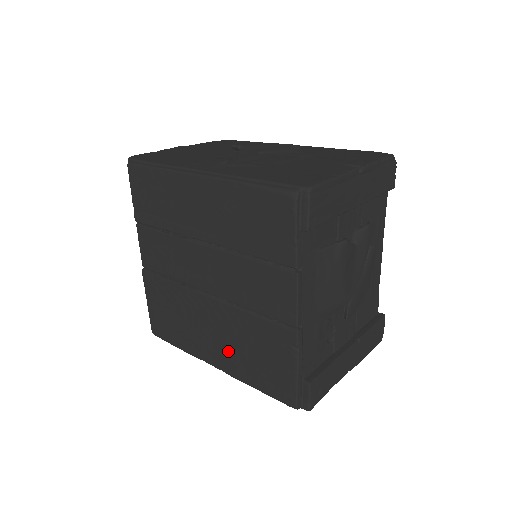
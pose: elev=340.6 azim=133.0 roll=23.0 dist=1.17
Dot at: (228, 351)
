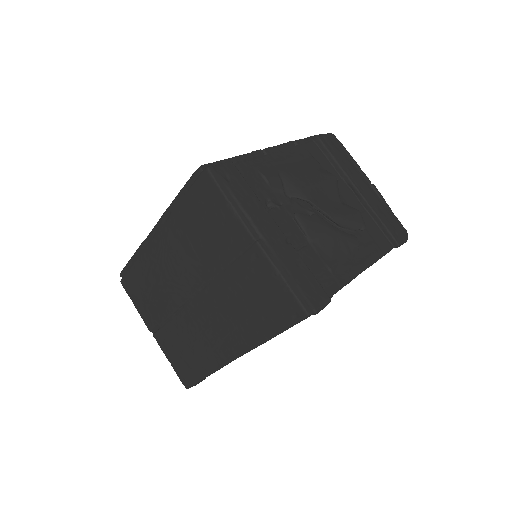
Dot at: occluded
